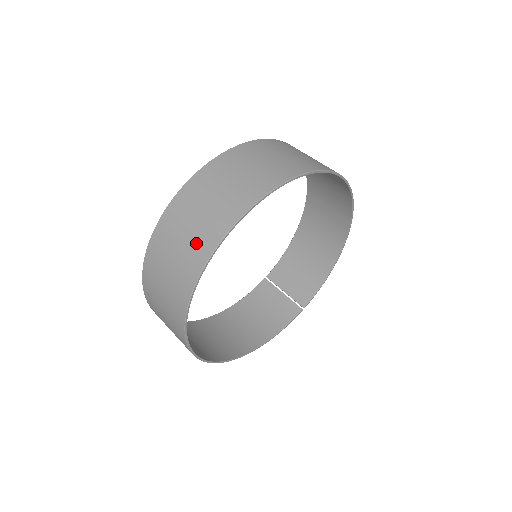
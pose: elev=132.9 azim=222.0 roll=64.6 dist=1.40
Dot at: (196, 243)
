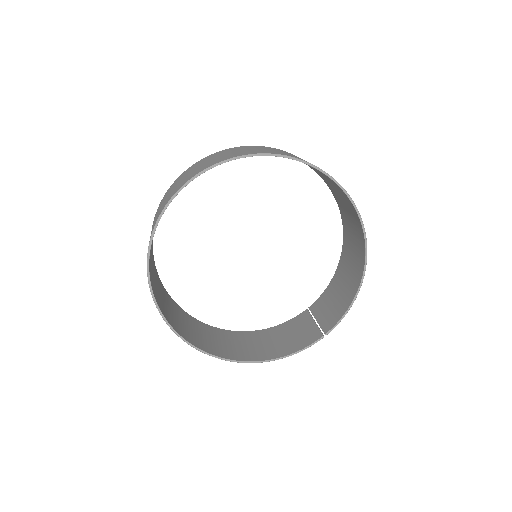
Dot at: (161, 208)
